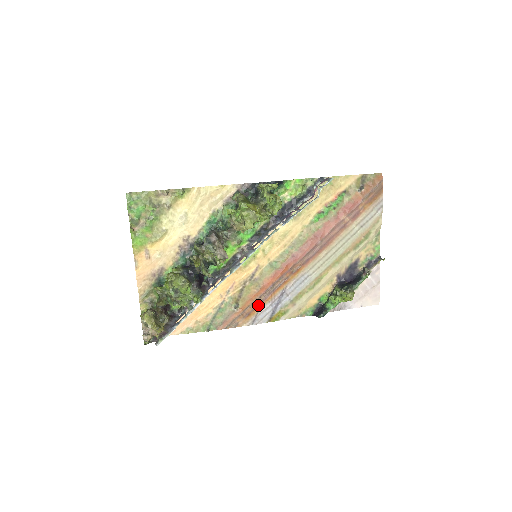
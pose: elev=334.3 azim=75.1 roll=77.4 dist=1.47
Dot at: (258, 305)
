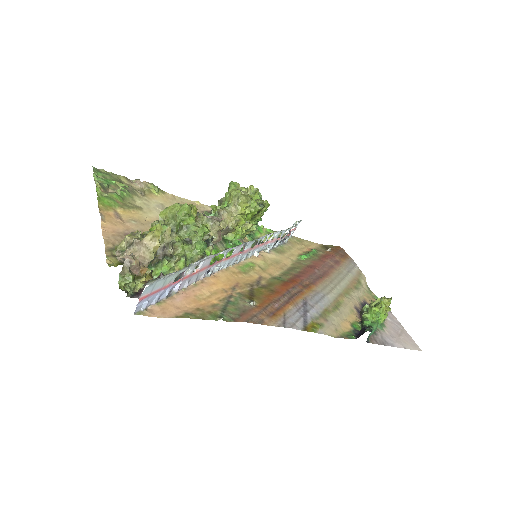
Dot at: (281, 307)
